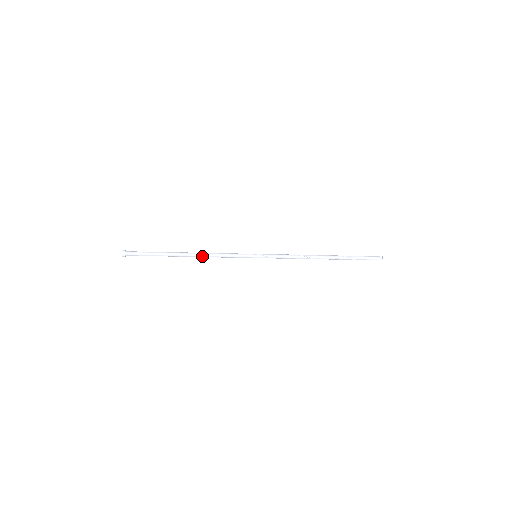
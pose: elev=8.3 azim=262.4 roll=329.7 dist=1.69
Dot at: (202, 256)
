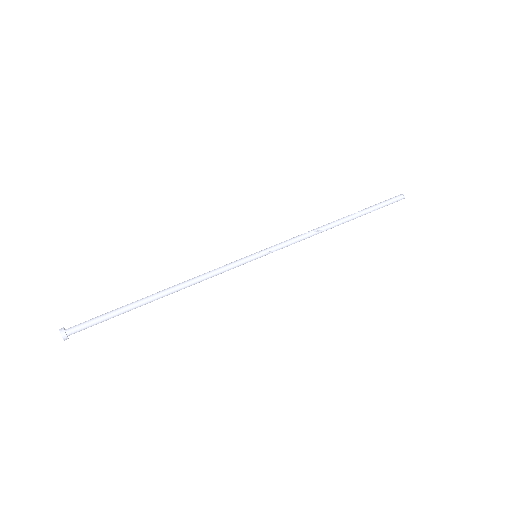
Dot at: (184, 288)
